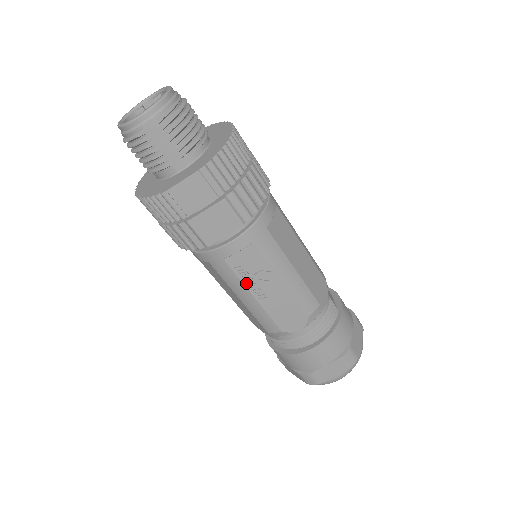
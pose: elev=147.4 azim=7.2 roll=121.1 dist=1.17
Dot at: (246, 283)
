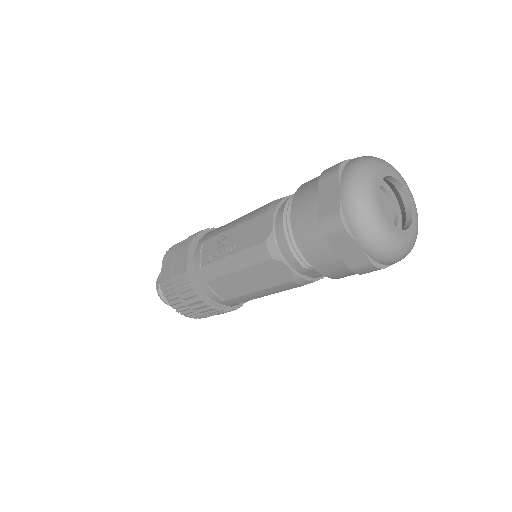
Dot at: (220, 258)
